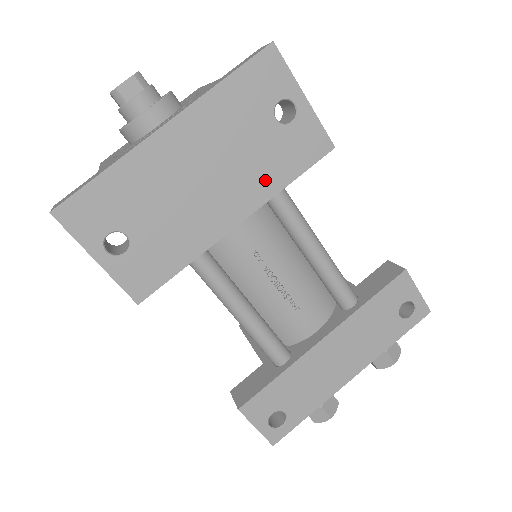
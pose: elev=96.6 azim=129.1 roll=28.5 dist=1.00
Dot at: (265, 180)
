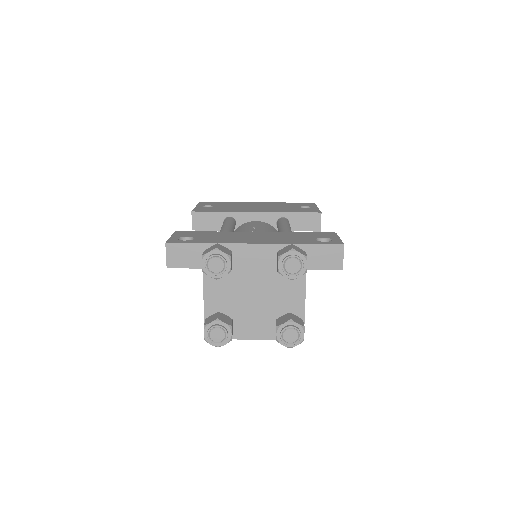
Dot at: occluded
